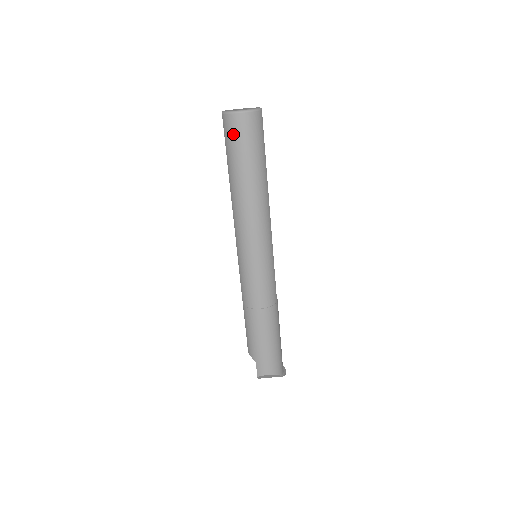
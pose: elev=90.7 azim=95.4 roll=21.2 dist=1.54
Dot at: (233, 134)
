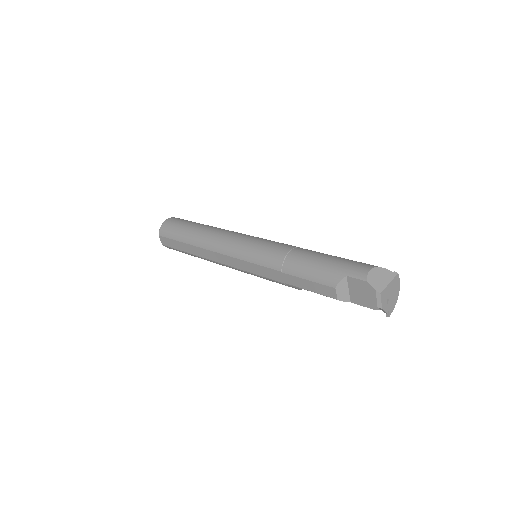
Dot at: (170, 227)
